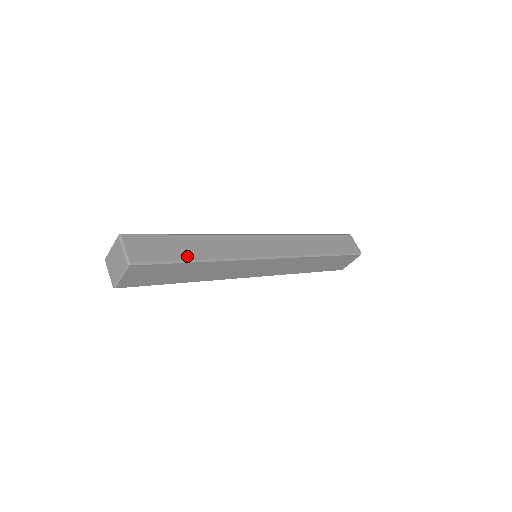
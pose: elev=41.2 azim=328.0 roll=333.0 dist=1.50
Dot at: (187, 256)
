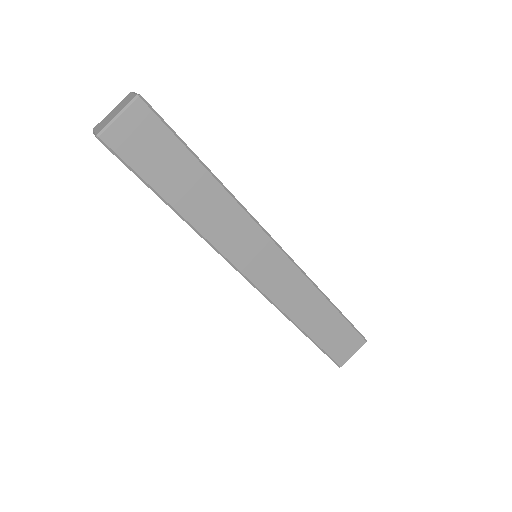
Dot at: (197, 157)
